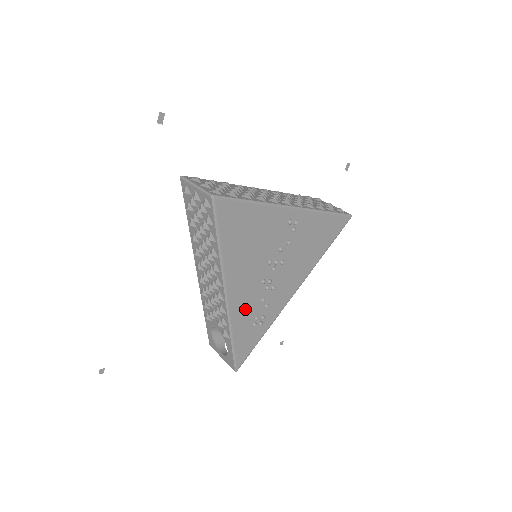
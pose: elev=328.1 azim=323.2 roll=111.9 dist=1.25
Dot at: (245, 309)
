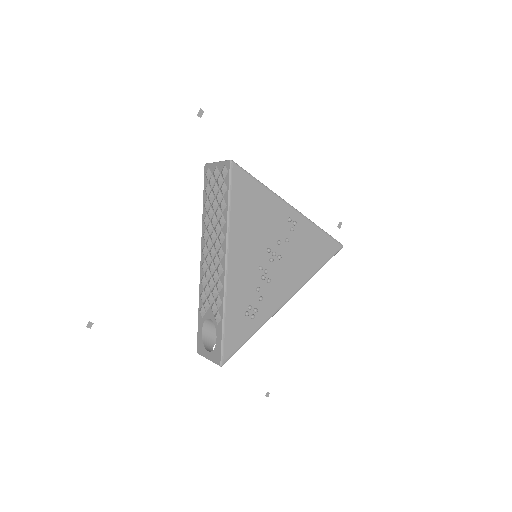
Dot at: (241, 290)
